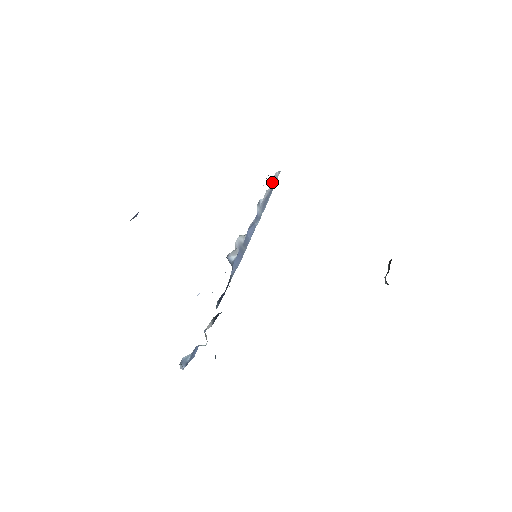
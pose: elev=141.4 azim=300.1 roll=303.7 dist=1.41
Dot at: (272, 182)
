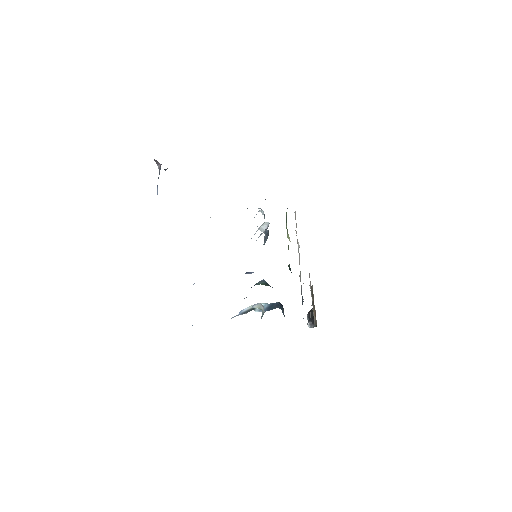
Dot at: occluded
